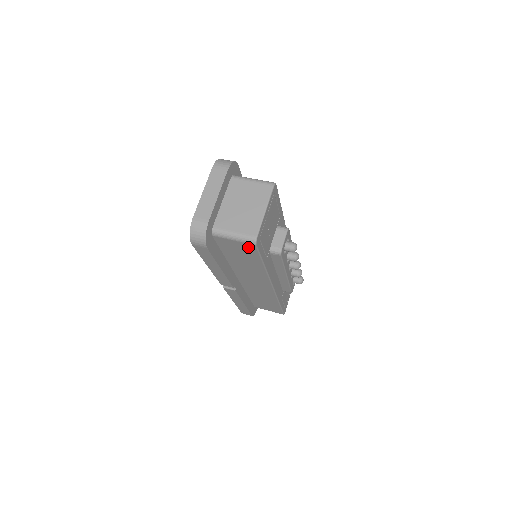
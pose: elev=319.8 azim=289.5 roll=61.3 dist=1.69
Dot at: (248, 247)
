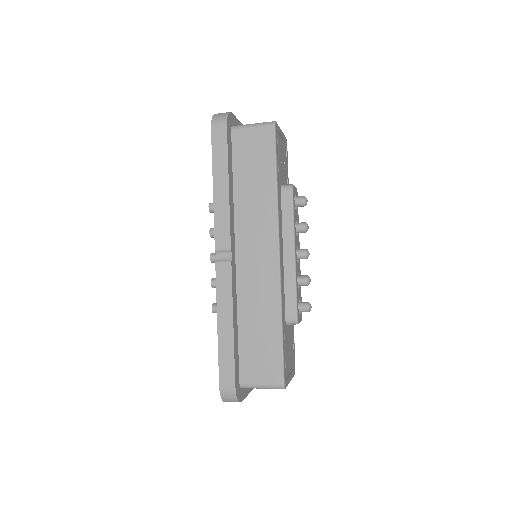
Dot at: (265, 136)
